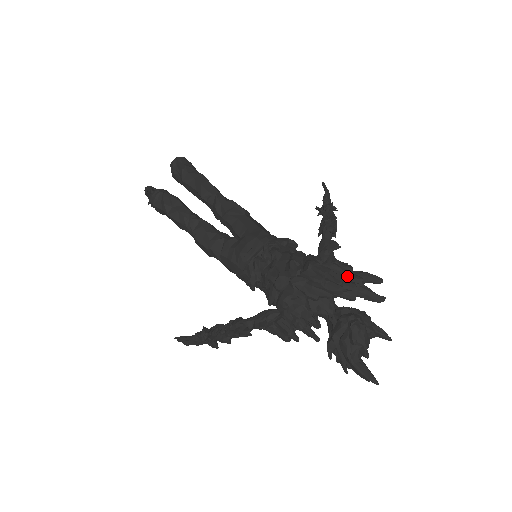
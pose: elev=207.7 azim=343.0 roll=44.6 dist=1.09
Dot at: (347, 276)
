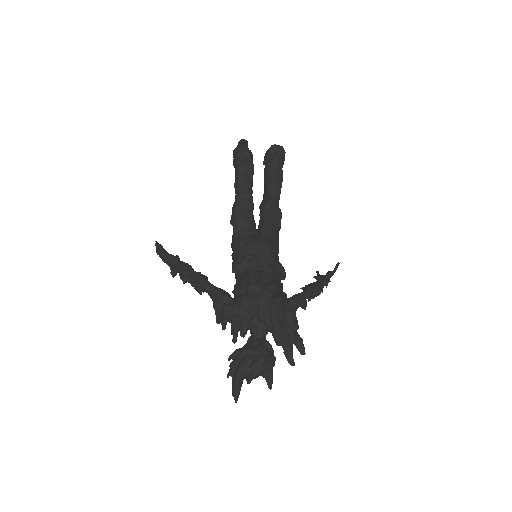
Dot at: (291, 329)
